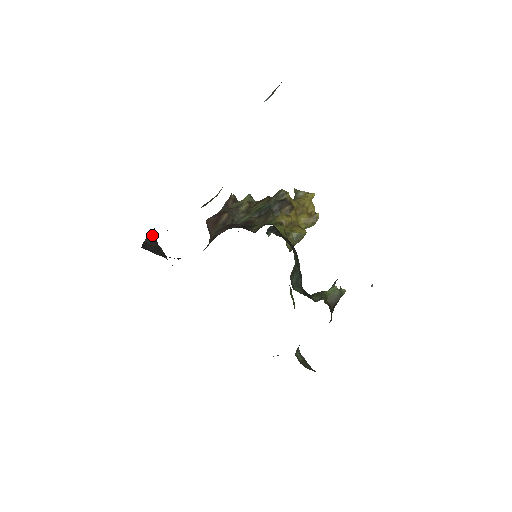
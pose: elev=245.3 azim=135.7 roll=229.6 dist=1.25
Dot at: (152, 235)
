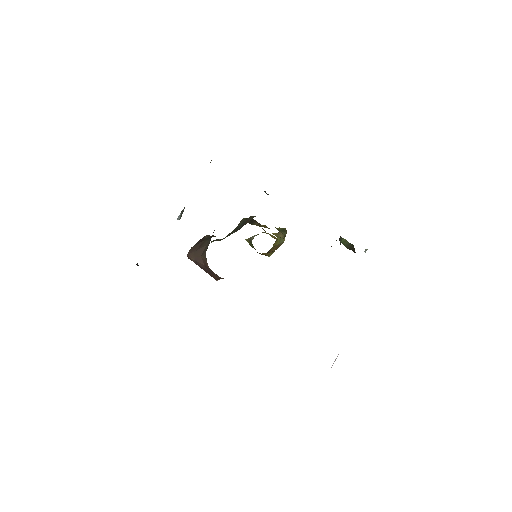
Dot at: occluded
